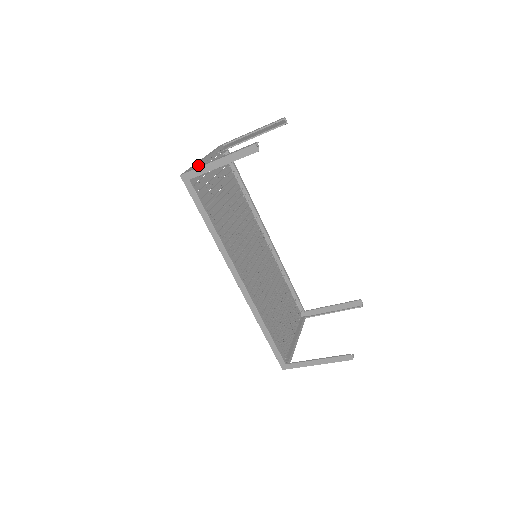
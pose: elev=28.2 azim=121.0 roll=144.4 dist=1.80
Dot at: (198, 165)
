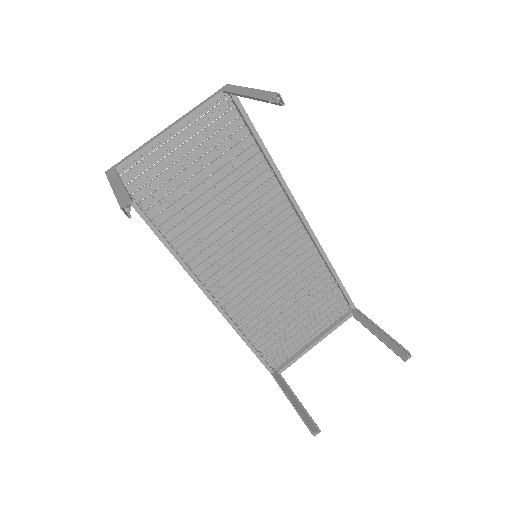
Dot at: (141, 152)
